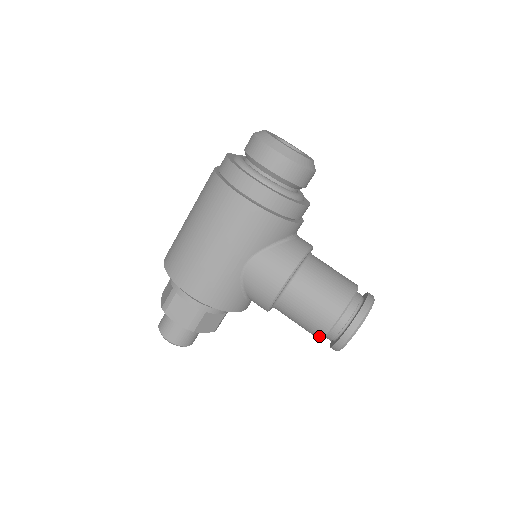
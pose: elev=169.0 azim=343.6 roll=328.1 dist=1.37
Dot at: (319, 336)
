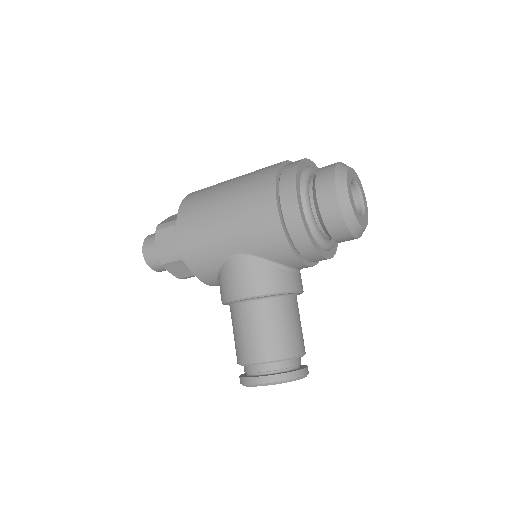
Dot at: (238, 360)
